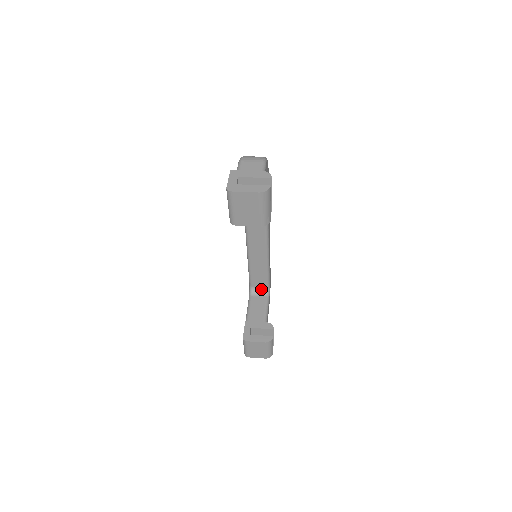
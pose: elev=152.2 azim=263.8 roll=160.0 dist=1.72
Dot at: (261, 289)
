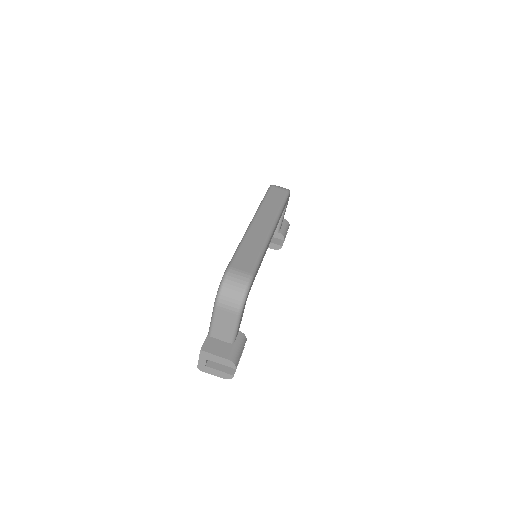
Dot at: occluded
